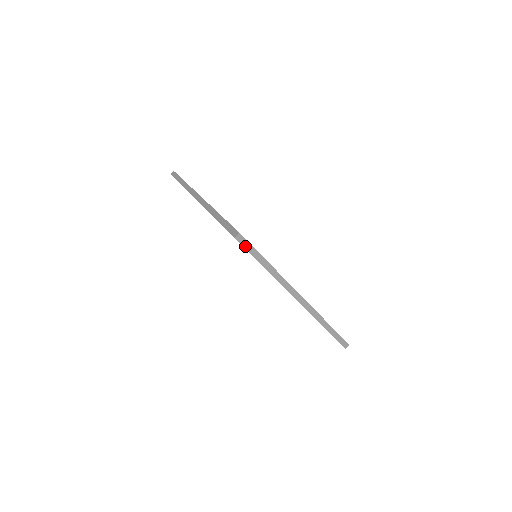
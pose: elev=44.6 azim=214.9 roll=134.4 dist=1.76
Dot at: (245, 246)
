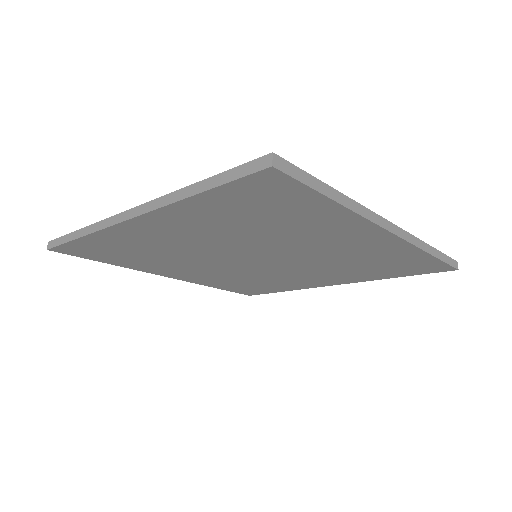
Dot at: (293, 175)
